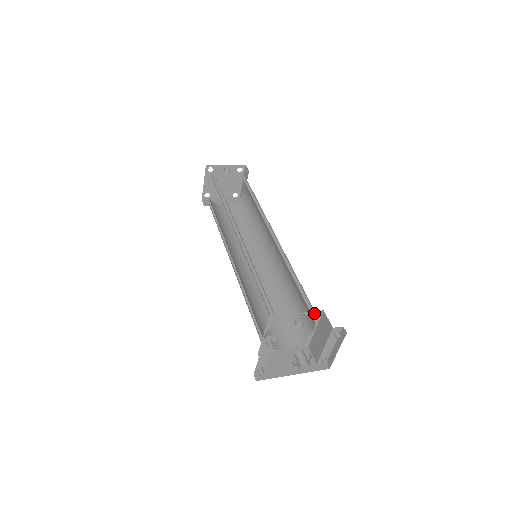
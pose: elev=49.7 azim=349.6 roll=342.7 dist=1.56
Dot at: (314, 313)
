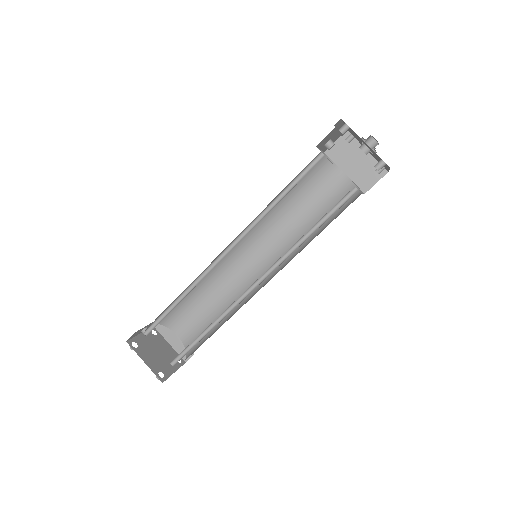
Dot at: (325, 154)
